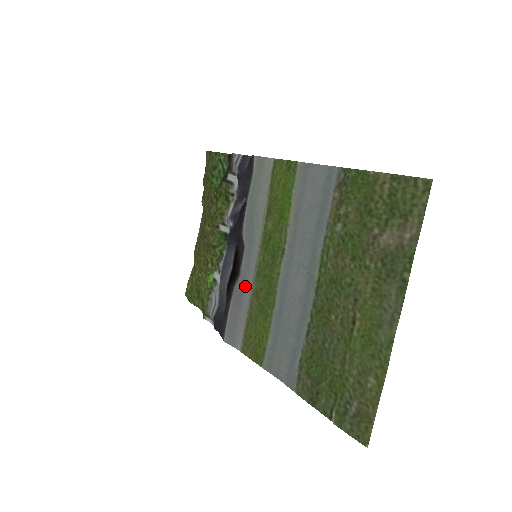
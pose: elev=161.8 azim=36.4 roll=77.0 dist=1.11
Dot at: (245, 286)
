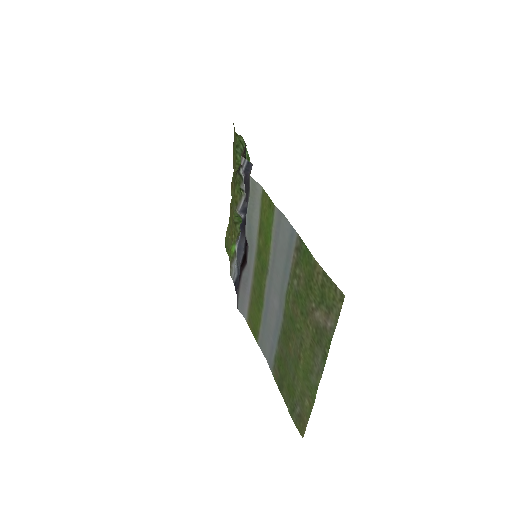
Dot at: (249, 276)
